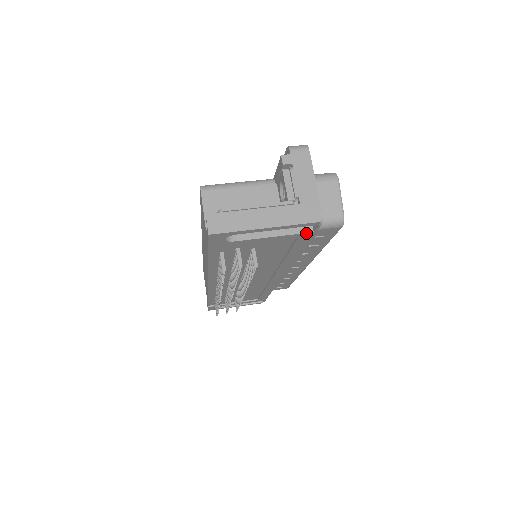
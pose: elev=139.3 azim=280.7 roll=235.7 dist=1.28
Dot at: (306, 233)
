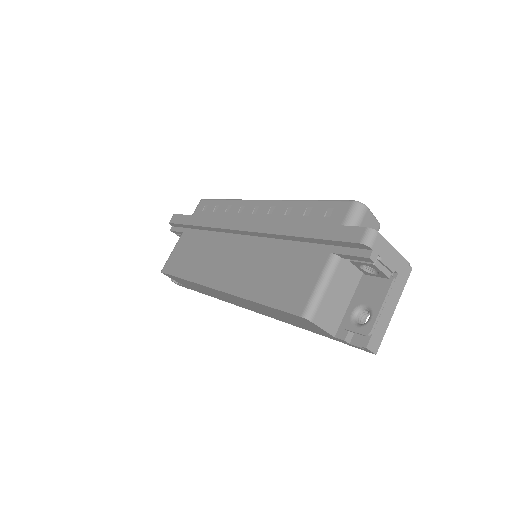
Dot at: occluded
